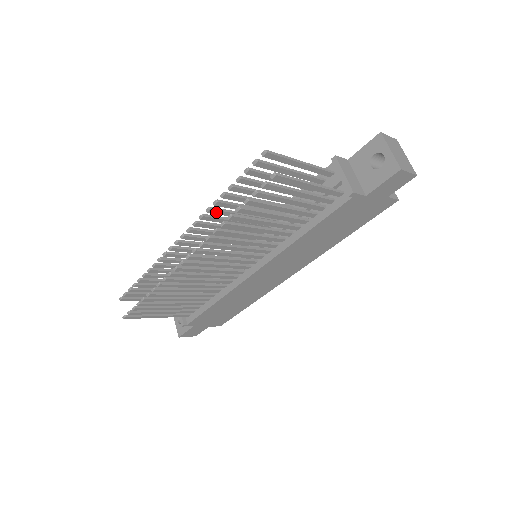
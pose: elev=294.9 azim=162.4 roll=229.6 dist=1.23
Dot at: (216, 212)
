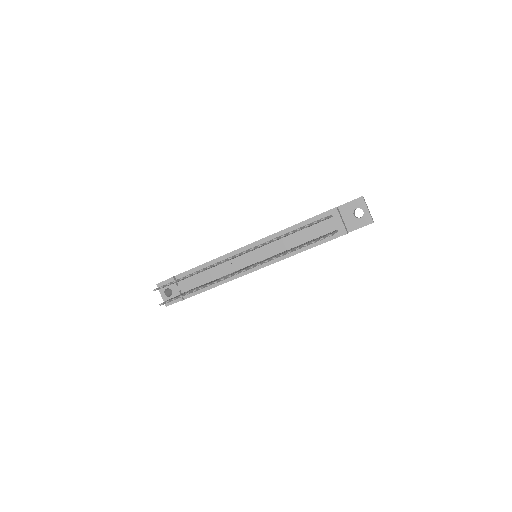
Dot at: occluded
